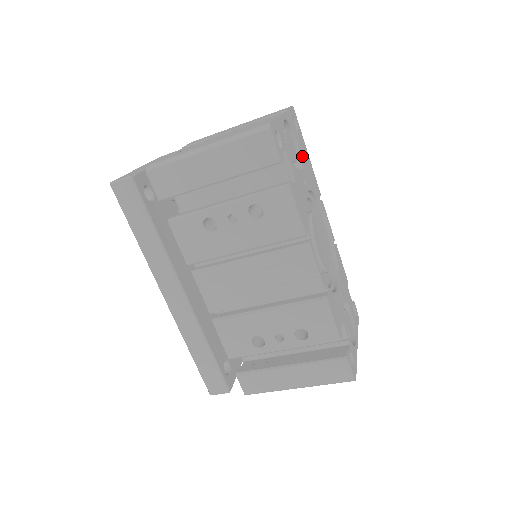
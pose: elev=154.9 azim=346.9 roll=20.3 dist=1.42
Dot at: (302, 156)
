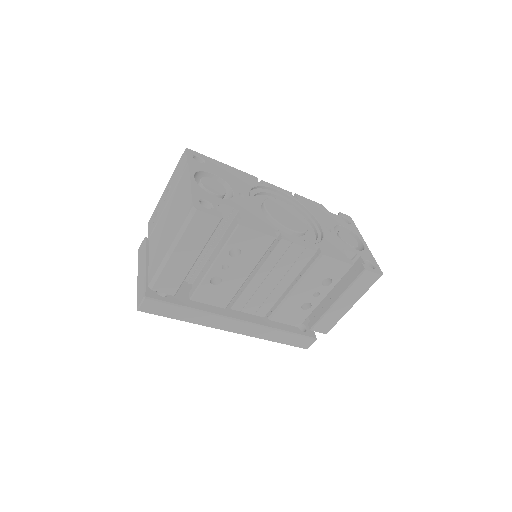
Dot at: (224, 177)
